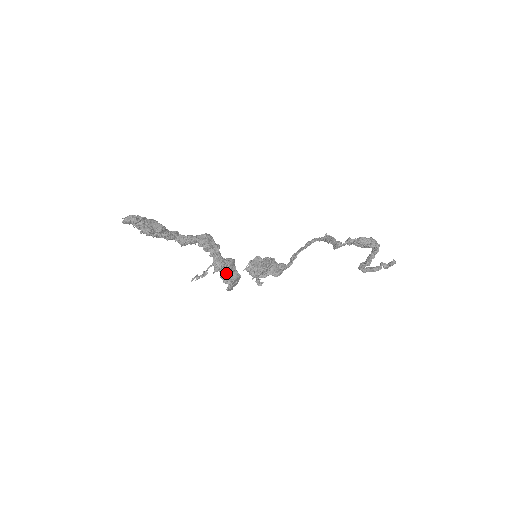
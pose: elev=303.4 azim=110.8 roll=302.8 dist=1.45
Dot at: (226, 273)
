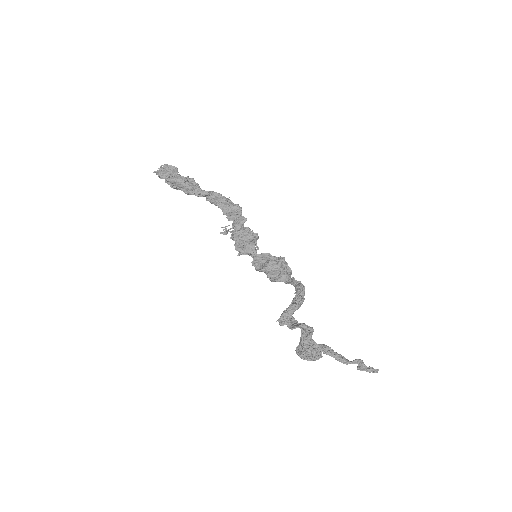
Dot at: (239, 245)
